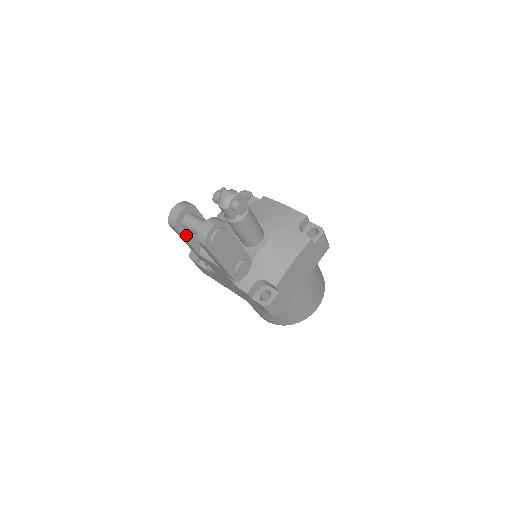
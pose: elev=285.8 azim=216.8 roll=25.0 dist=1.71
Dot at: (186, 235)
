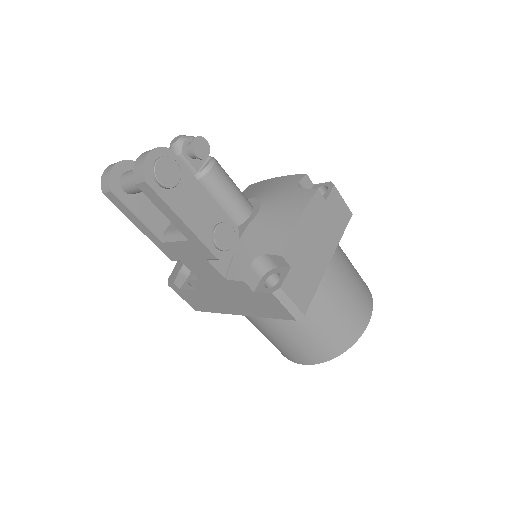
Dot at: (132, 206)
